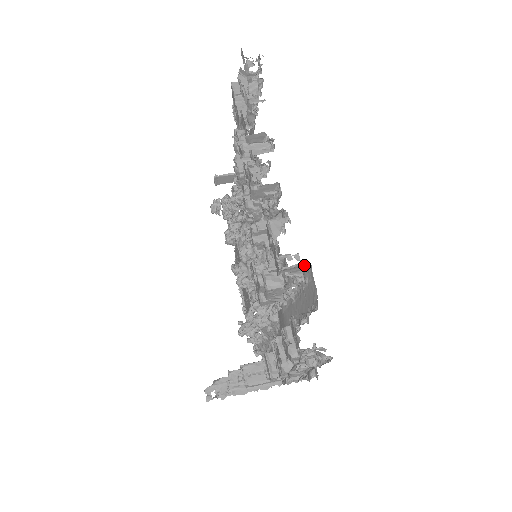
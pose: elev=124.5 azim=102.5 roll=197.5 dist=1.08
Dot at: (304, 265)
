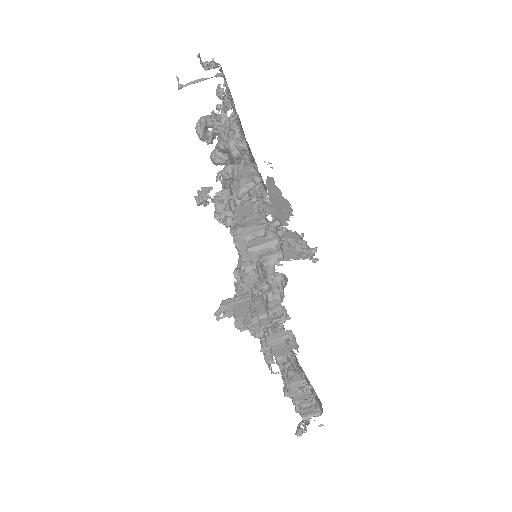
Dot at: occluded
